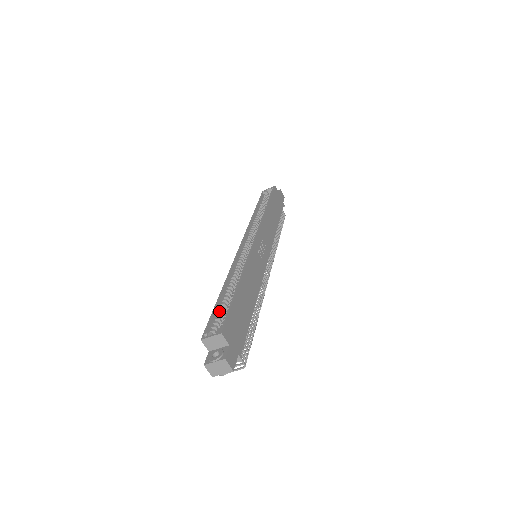
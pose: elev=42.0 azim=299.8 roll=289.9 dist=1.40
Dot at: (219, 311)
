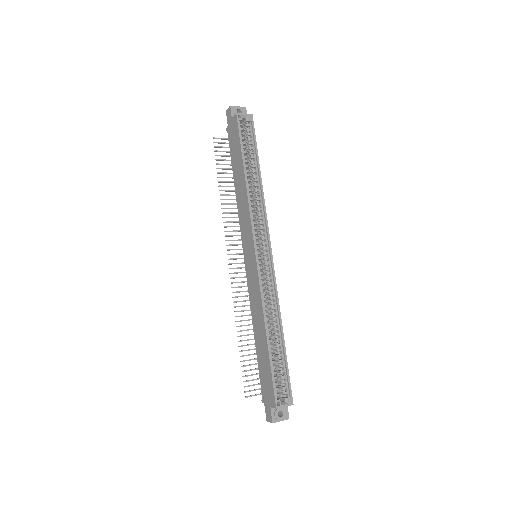
Dot at: occluded
